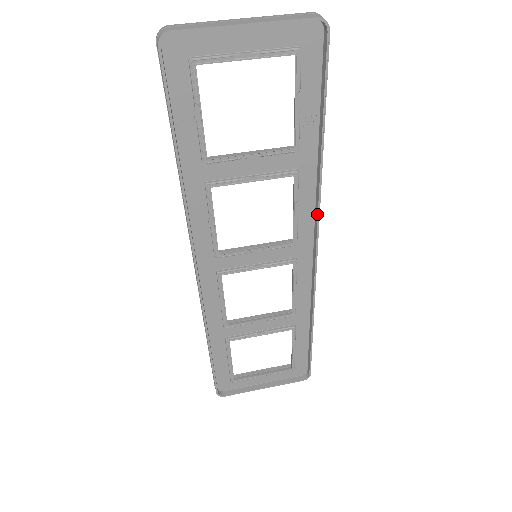
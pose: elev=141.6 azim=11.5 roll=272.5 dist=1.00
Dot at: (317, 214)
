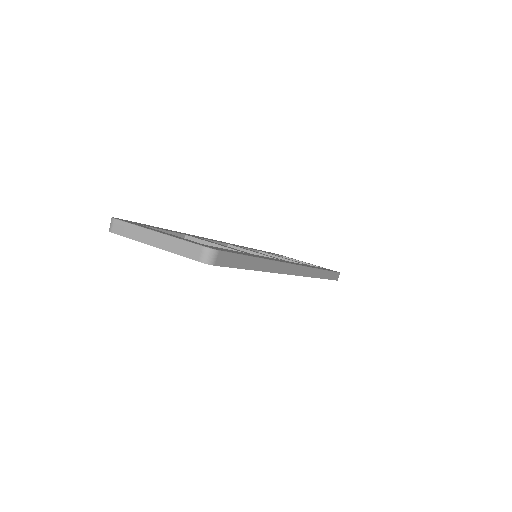
Dot at: (281, 272)
